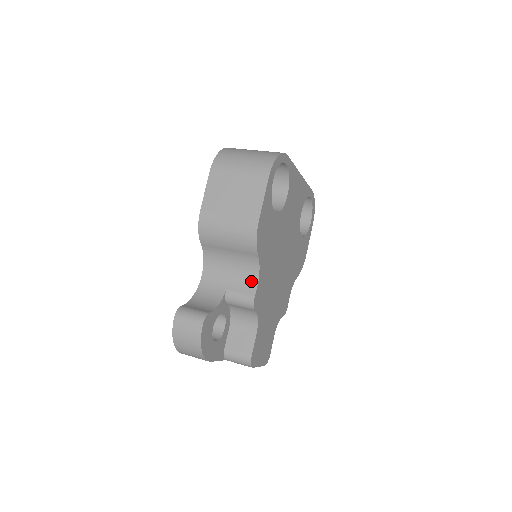
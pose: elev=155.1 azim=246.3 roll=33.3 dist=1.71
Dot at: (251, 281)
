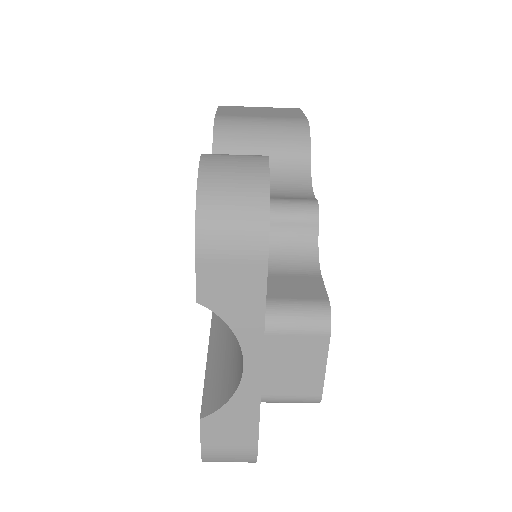
Dot at: (301, 192)
